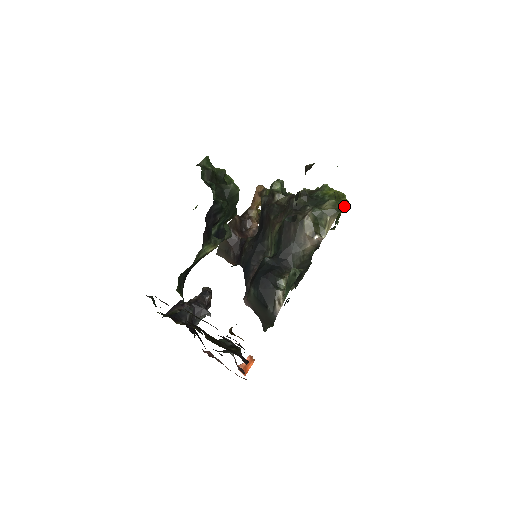
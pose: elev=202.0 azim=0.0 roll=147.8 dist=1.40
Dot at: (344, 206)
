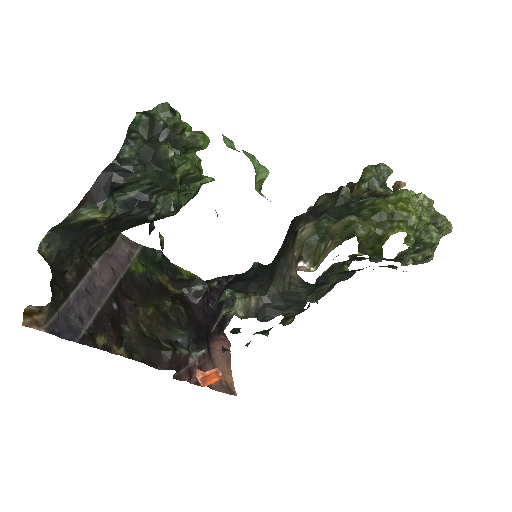
Dot at: (387, 236)
